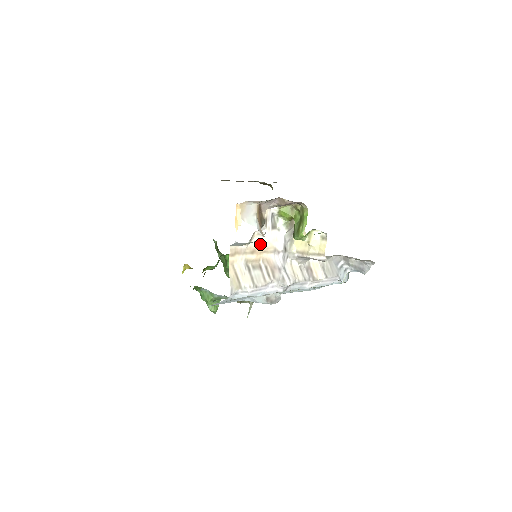
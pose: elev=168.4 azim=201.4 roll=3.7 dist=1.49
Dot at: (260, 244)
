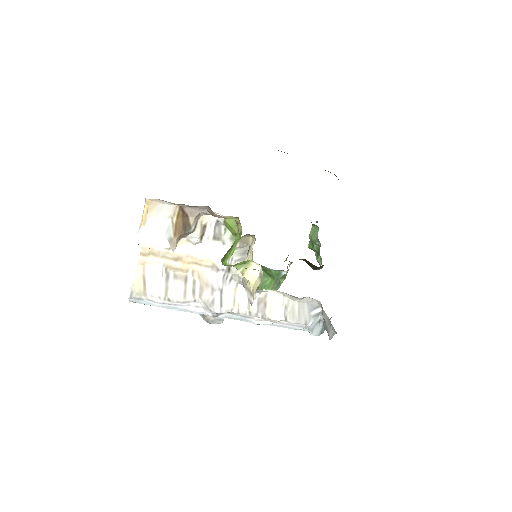
Dot at: (191, 253)
